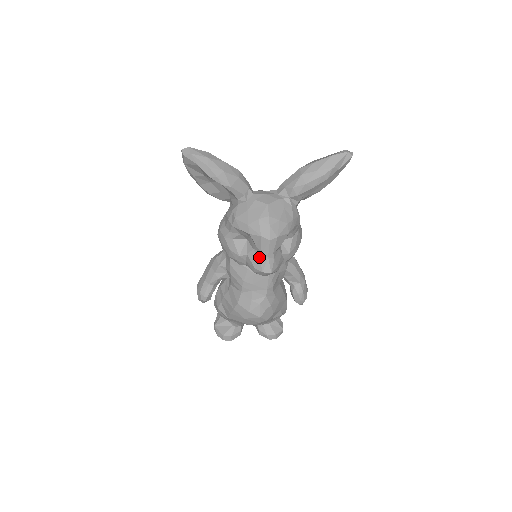
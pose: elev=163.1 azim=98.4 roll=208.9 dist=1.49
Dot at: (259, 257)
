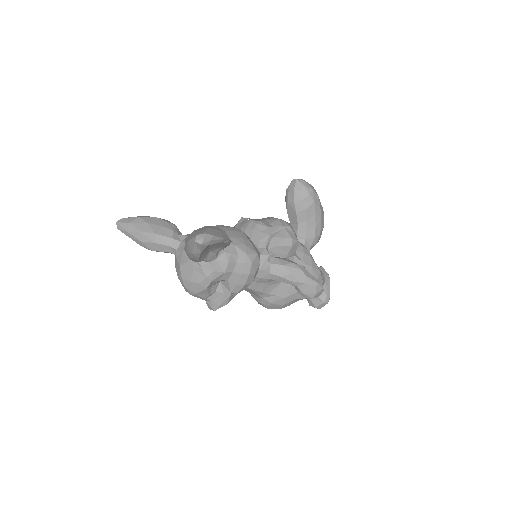
Dot at: occluded
